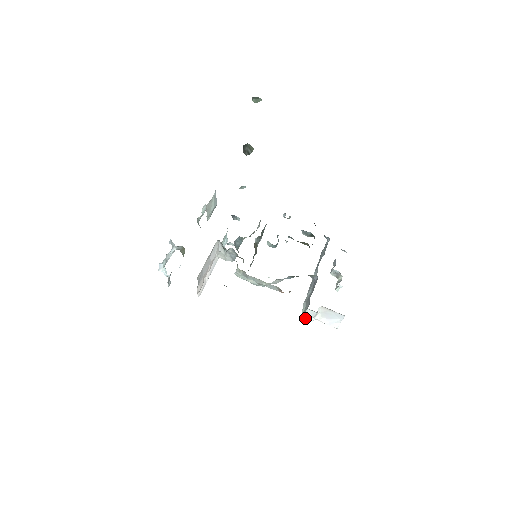
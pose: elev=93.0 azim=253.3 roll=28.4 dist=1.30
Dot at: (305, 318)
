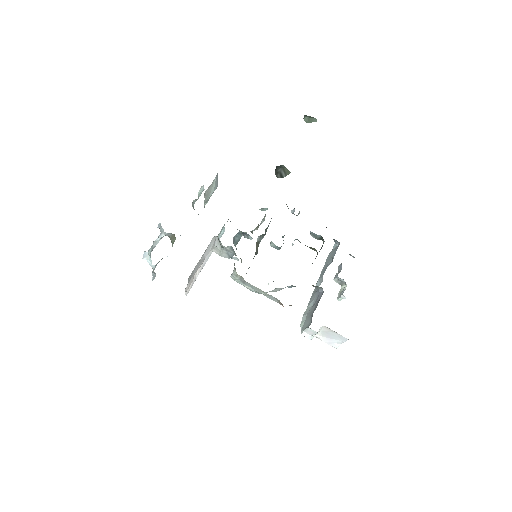
Dot at: (303, 335)
